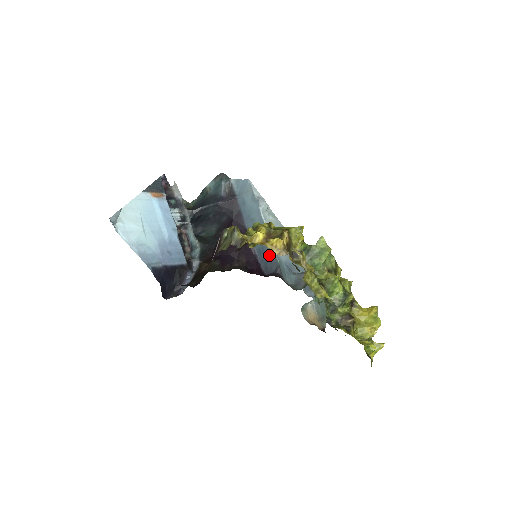
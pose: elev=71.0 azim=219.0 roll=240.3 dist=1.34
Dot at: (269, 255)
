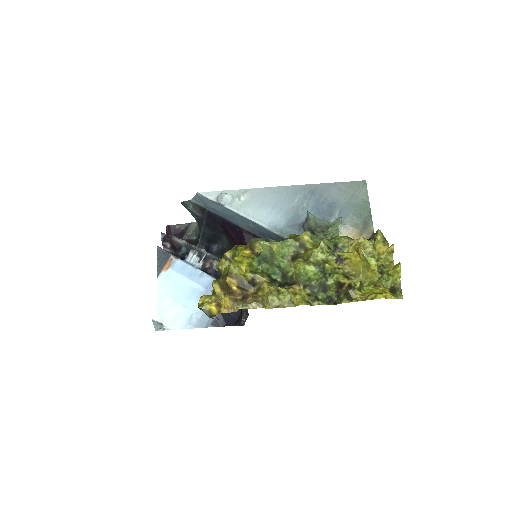
Dot at: (268, 234)
